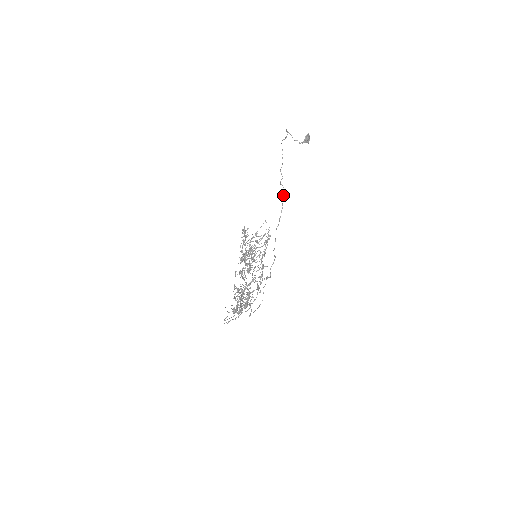
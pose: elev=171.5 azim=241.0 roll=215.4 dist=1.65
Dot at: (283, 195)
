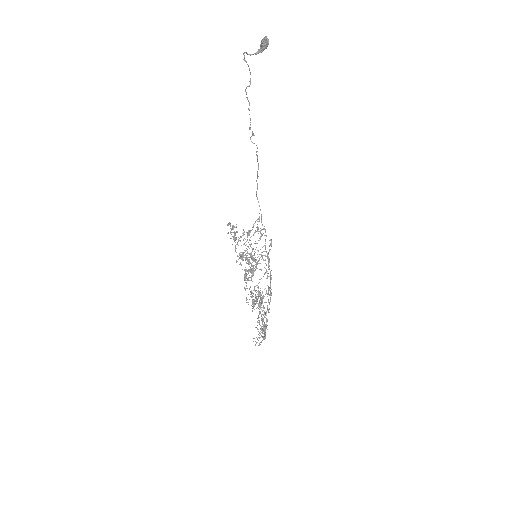
Dot at: occluded
